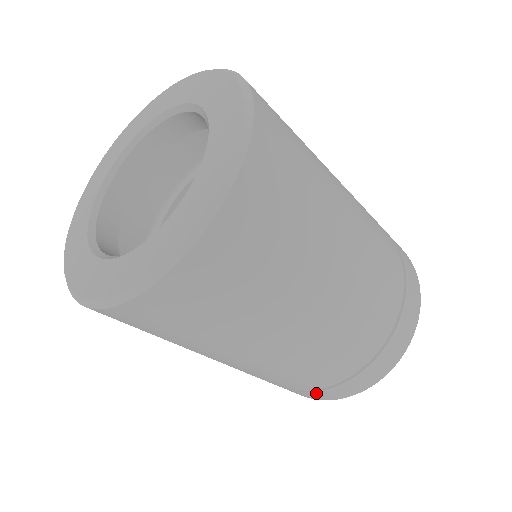
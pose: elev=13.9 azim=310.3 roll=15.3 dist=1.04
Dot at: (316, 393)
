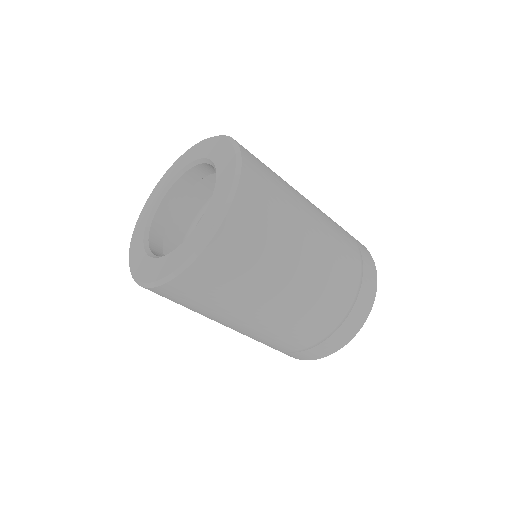
Dot at: occluded
